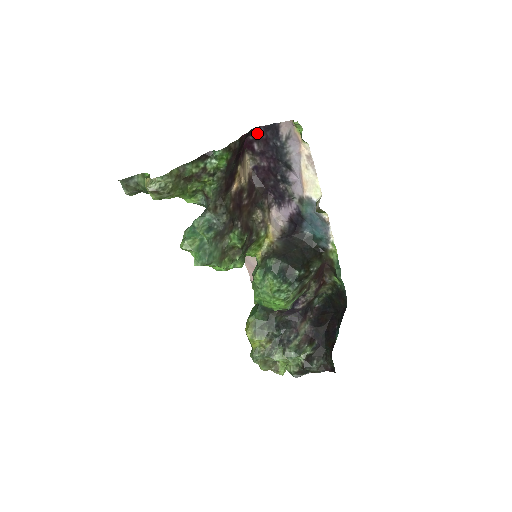
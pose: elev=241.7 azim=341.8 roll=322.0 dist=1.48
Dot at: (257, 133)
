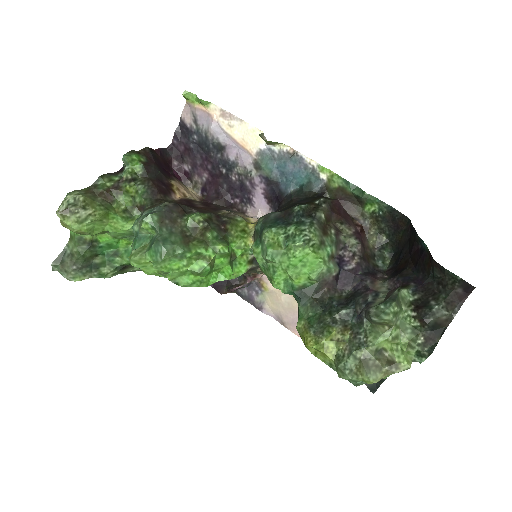
Dot at: (175, 152)
